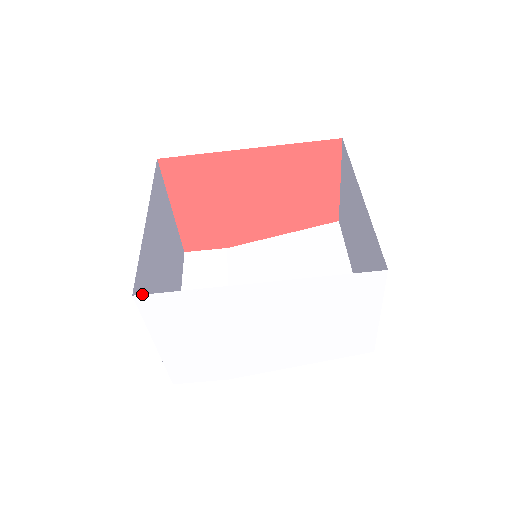
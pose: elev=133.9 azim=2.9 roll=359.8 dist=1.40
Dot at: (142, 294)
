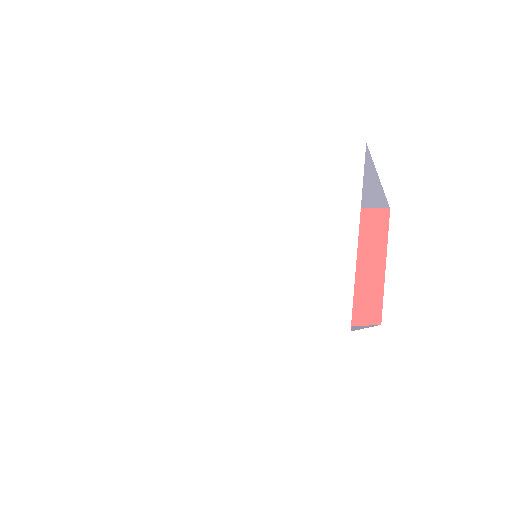
Dot at: occluded
